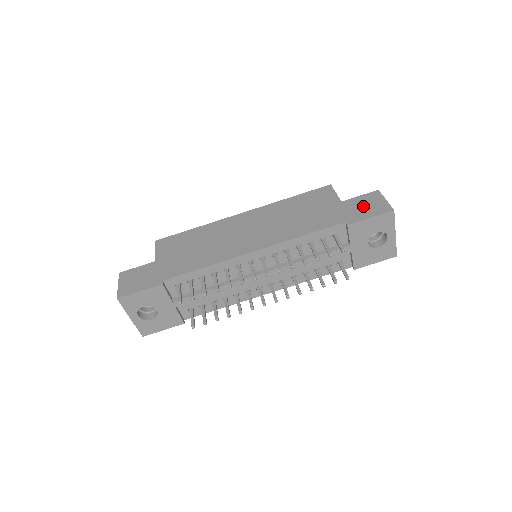
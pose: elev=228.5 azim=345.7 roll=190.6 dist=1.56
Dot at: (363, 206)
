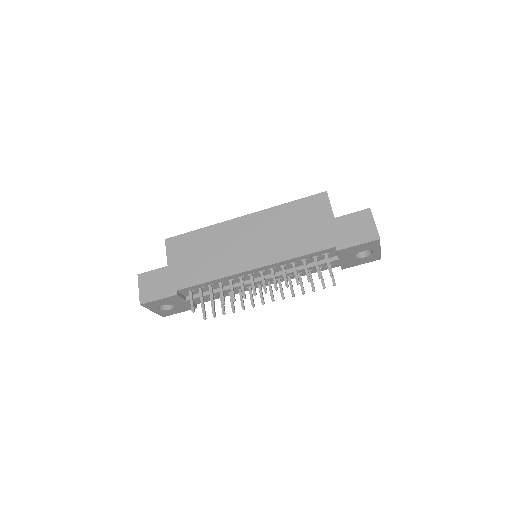
Dot at: (353, 228)
